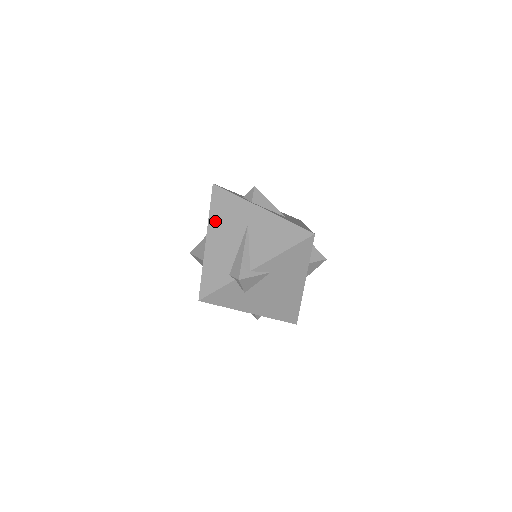
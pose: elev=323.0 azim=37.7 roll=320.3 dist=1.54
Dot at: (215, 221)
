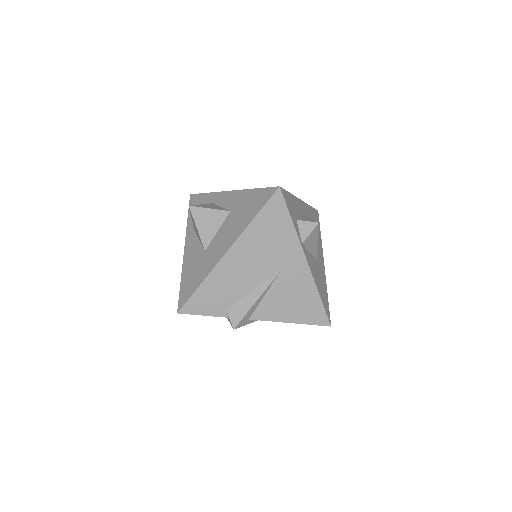
Dot at: (250, 239)
